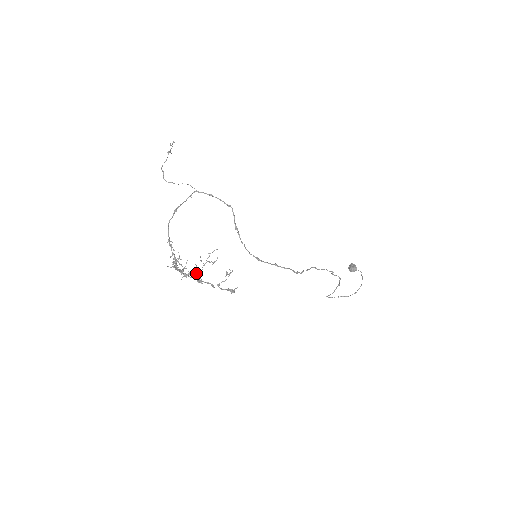
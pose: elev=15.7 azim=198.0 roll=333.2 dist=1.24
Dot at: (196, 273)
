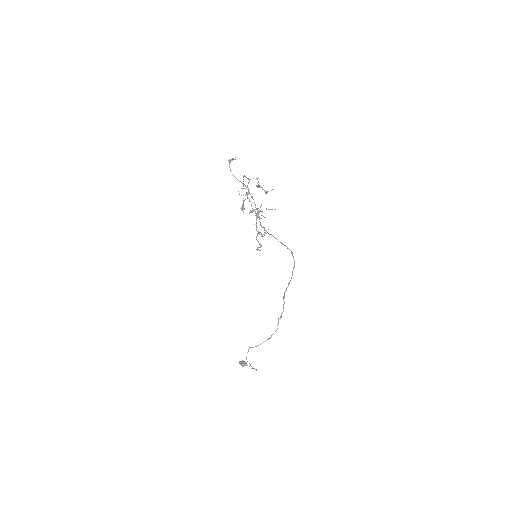
Dot at: (257, 209)
